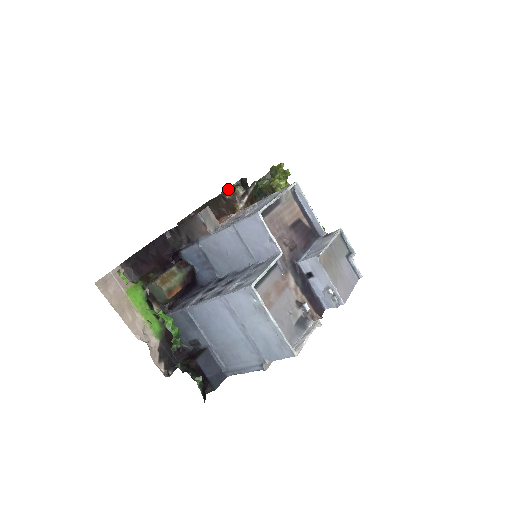
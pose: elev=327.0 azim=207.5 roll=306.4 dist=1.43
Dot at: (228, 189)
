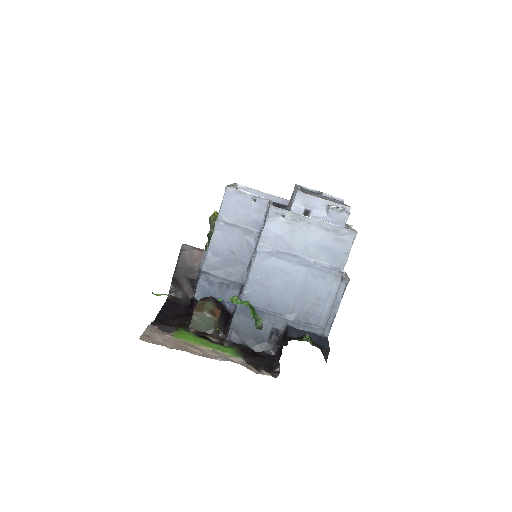
Dot at: occluded
